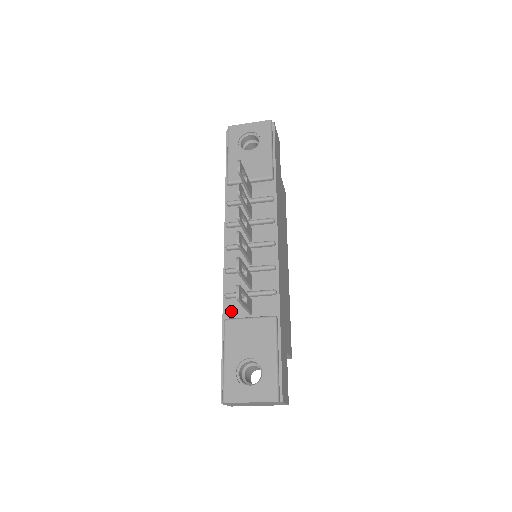
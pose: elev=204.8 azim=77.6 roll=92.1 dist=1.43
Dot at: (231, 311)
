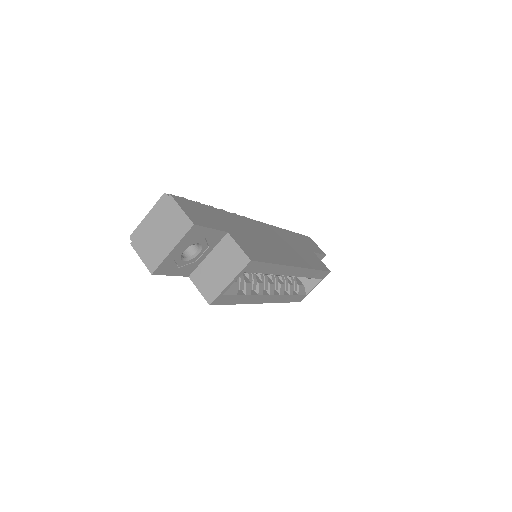
Dot at: occluded
